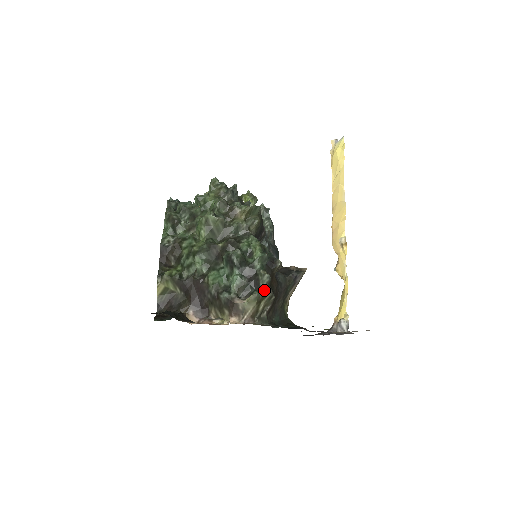
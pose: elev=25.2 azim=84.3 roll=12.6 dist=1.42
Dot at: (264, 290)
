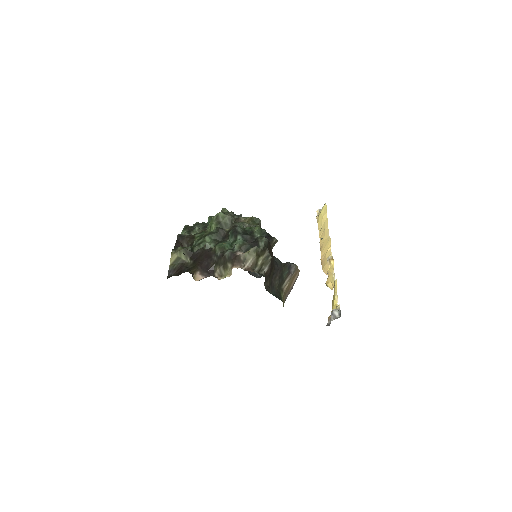
Dot at: (262, 247)
